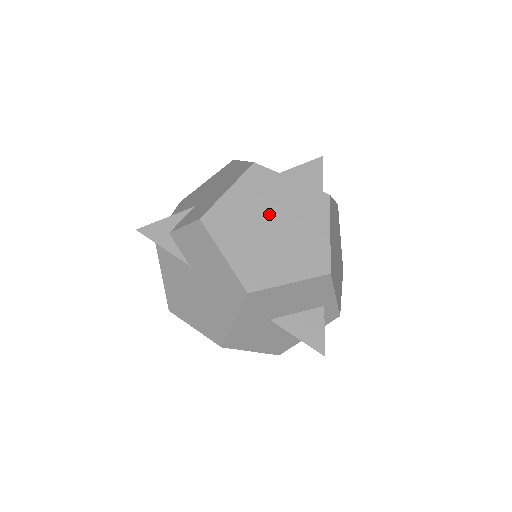
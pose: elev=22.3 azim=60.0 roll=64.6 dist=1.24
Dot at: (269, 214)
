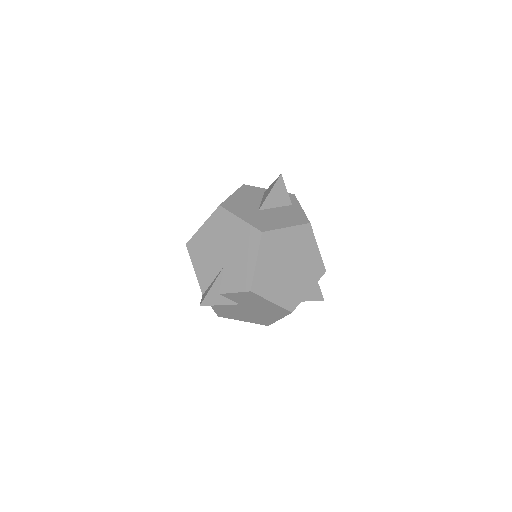
Dot at: (284, 260)
